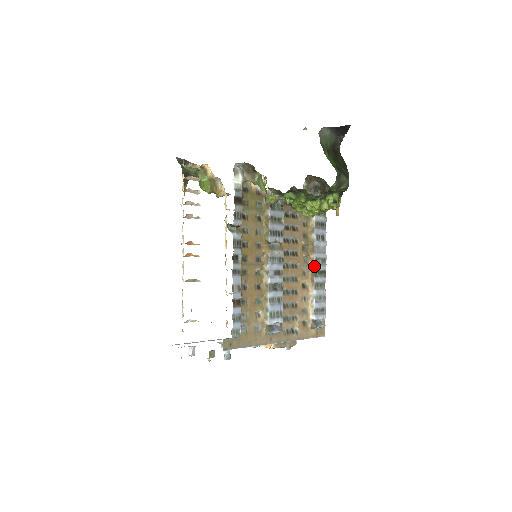
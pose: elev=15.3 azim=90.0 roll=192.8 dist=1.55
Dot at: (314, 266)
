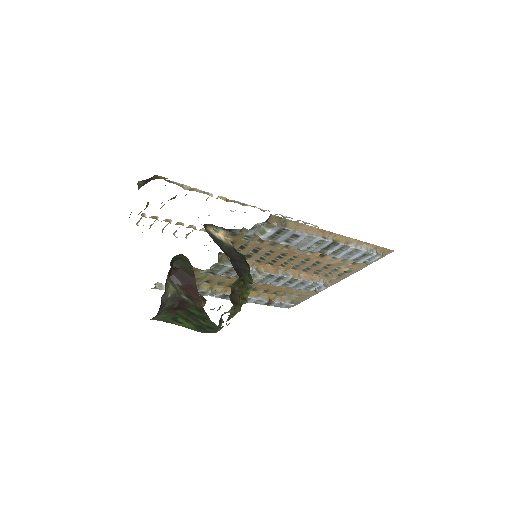
Dot at: occluded
